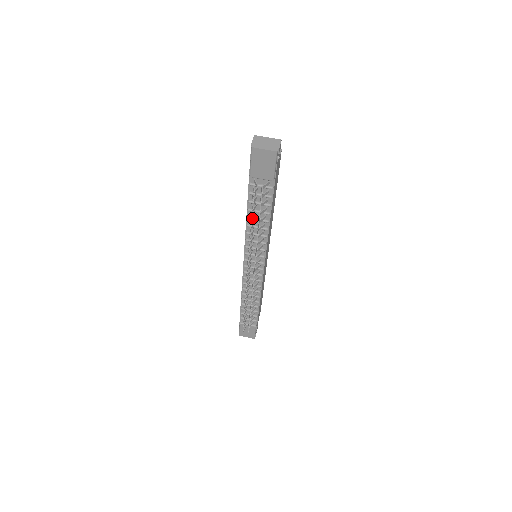
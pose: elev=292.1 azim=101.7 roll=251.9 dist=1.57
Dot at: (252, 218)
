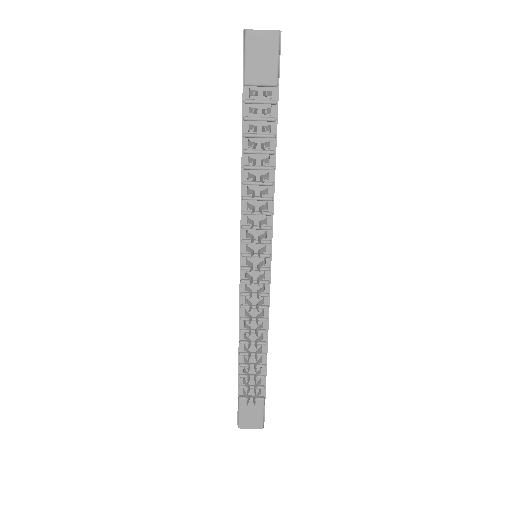
Dot at: (253, 146)
